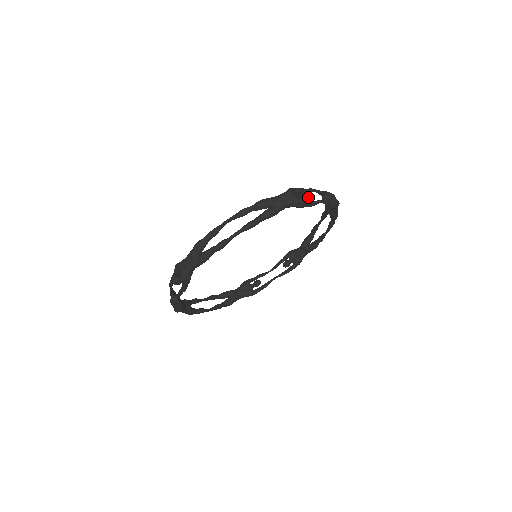
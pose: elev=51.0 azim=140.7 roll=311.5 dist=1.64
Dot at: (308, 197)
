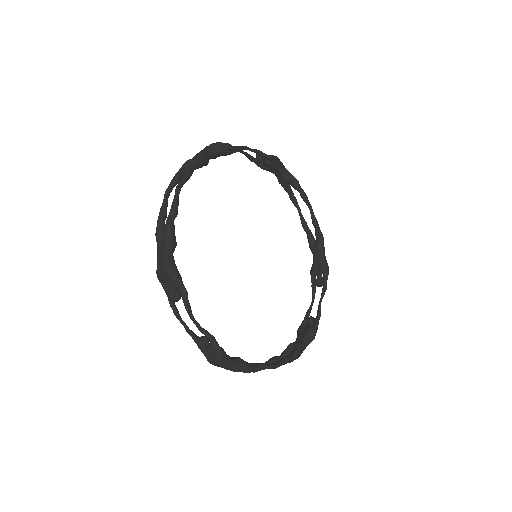
Dot at: occluded
